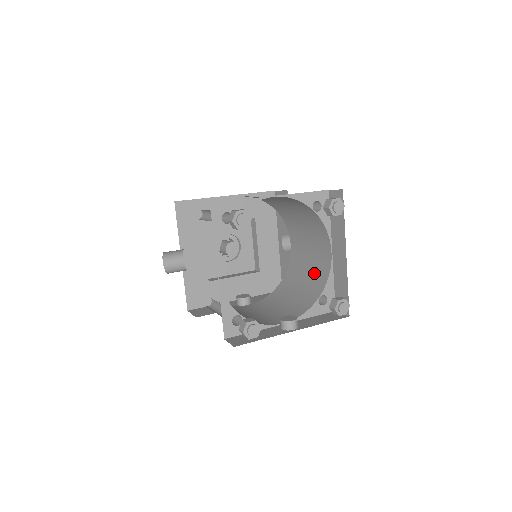
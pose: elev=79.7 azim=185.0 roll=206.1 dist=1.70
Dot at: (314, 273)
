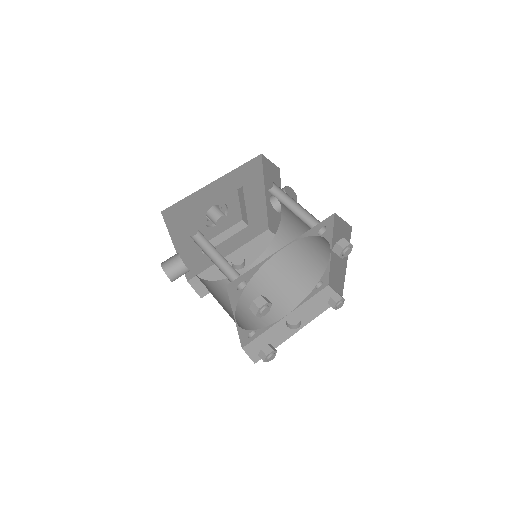
Dot at: (310, 255)
